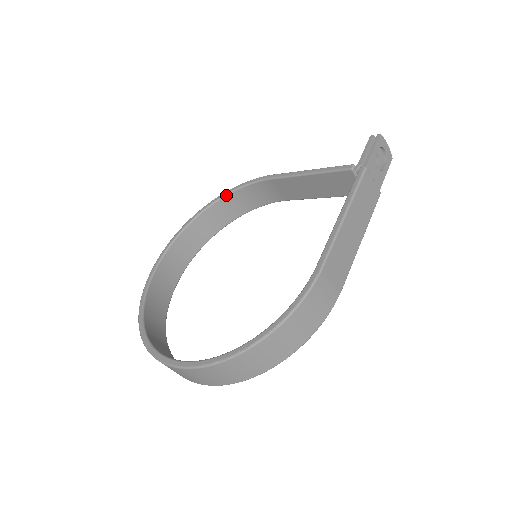
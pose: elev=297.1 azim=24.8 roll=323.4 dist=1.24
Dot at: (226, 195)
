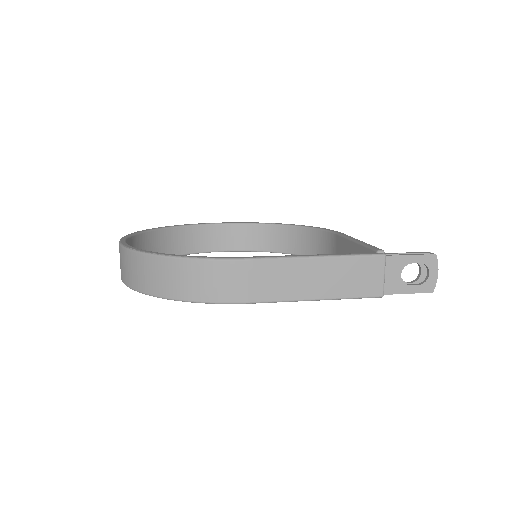
Dot at: (306, 227)
